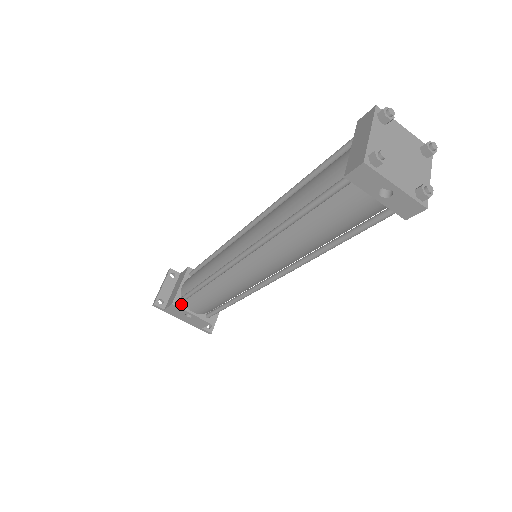
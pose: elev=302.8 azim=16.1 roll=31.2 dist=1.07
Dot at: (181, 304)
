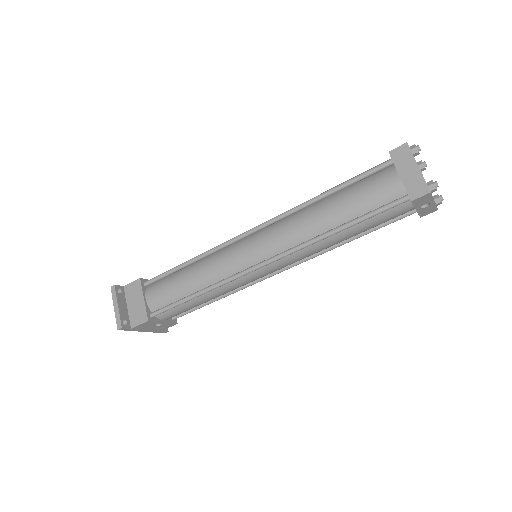
Dot at: (153, 317)
